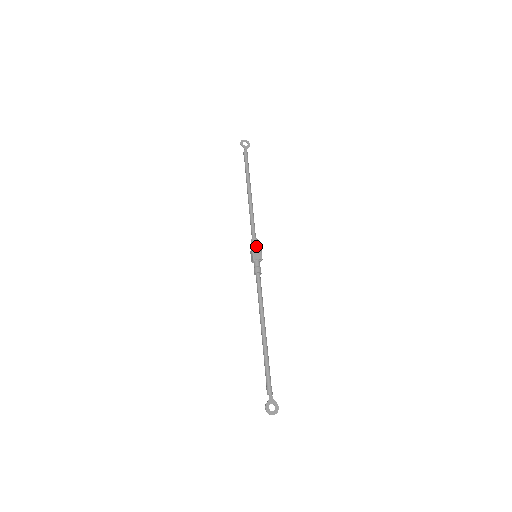
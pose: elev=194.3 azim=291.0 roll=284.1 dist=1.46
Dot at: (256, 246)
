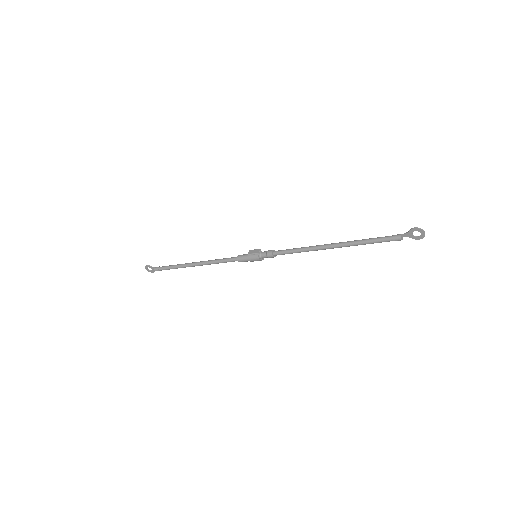
Dot at: occluded
